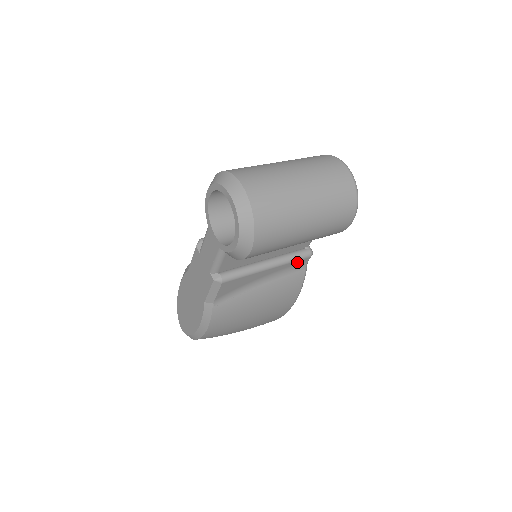
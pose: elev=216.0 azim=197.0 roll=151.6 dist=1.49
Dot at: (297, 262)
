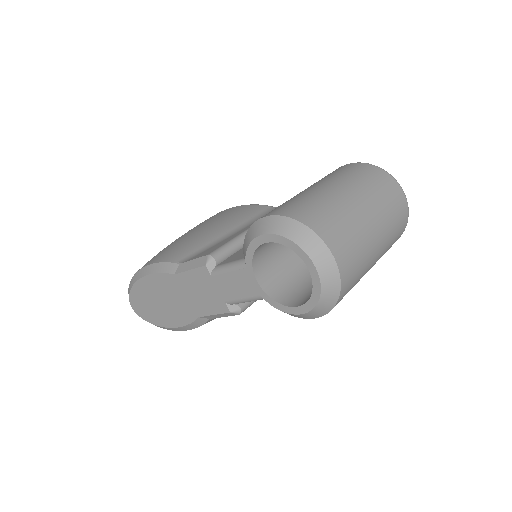
Dot at: occluded
